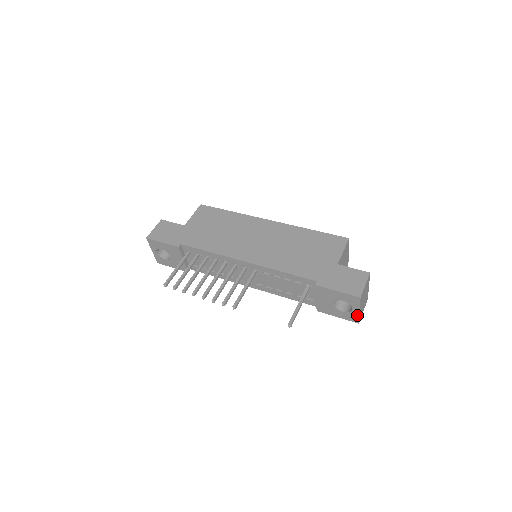
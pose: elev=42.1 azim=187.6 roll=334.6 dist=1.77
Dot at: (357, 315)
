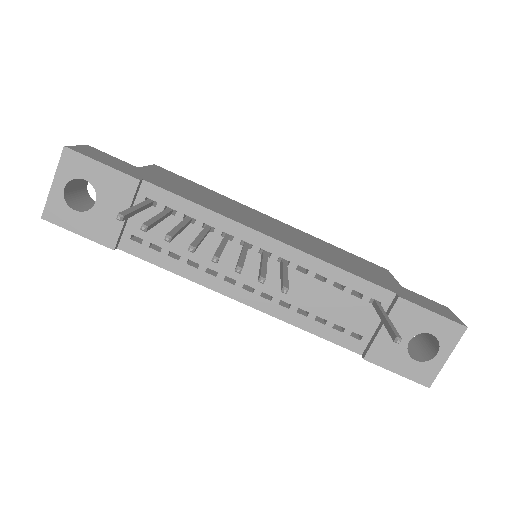
Dot at: (438, 368)
